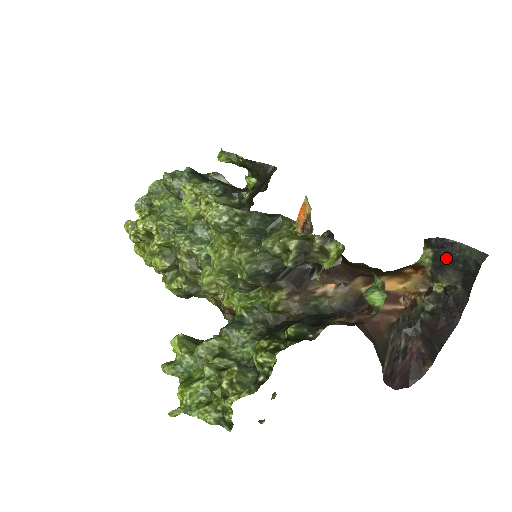
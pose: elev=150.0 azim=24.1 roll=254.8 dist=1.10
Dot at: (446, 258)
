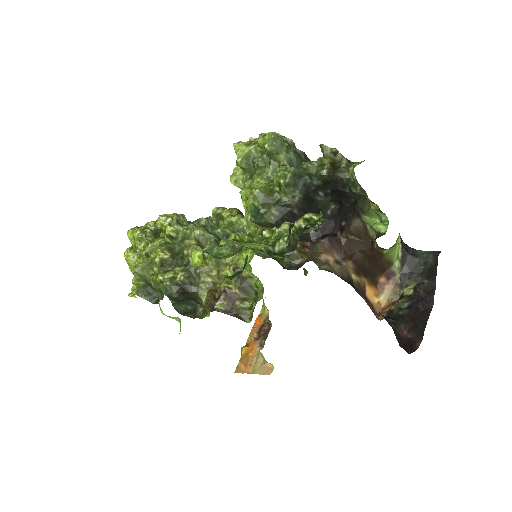
Dot at: (411, 262)
